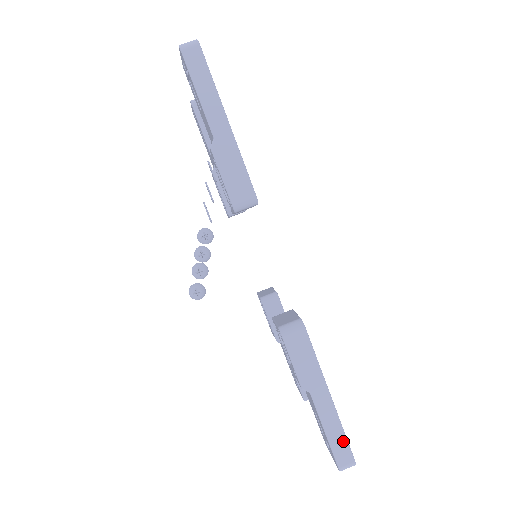
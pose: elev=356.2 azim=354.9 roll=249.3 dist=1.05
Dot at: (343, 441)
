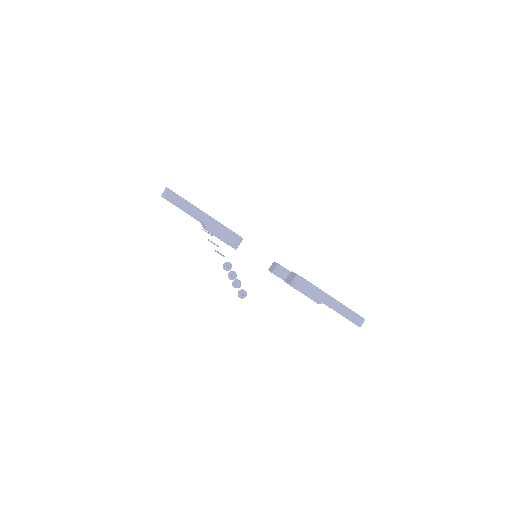
Dot at: (352, 313)
